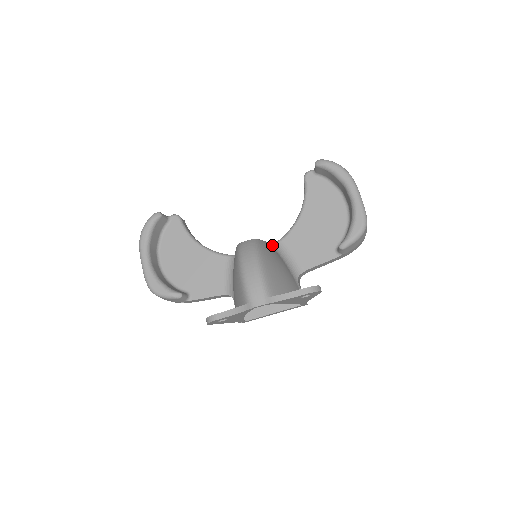
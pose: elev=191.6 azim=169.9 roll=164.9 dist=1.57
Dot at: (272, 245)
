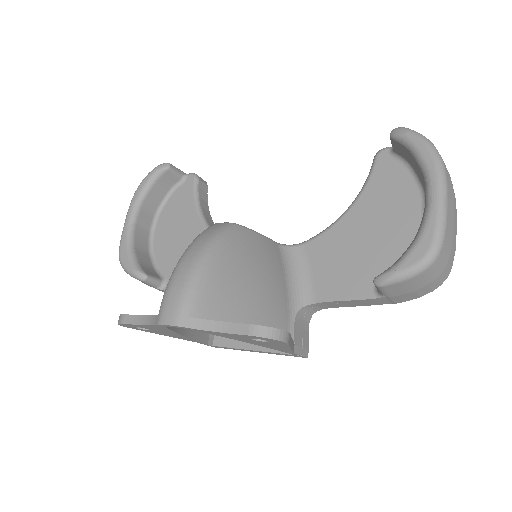
Dot at: (282, 246)
